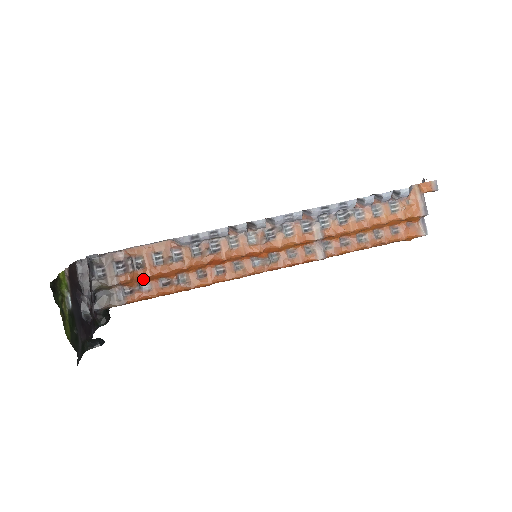
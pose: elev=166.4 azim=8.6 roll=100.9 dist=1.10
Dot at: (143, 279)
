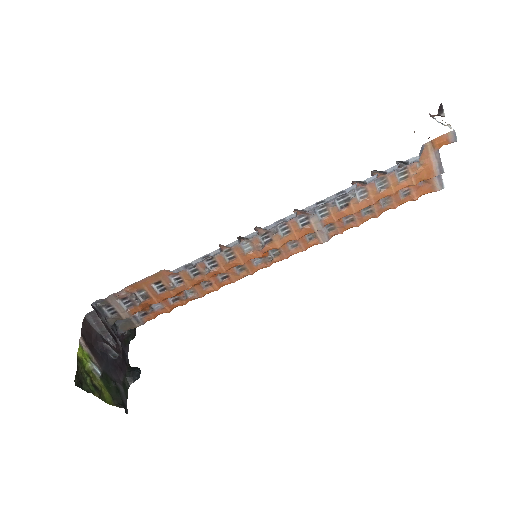
Dot at: (152, 303)
